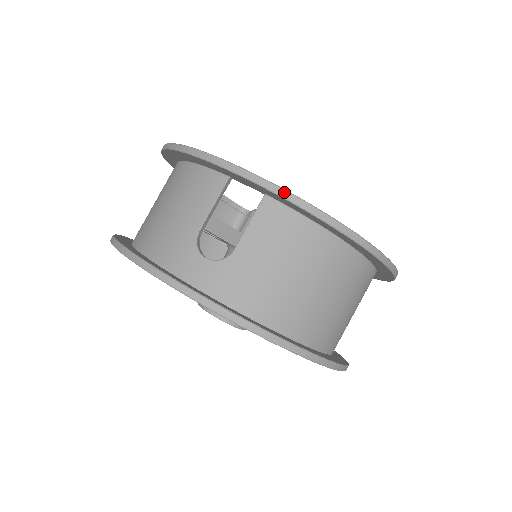
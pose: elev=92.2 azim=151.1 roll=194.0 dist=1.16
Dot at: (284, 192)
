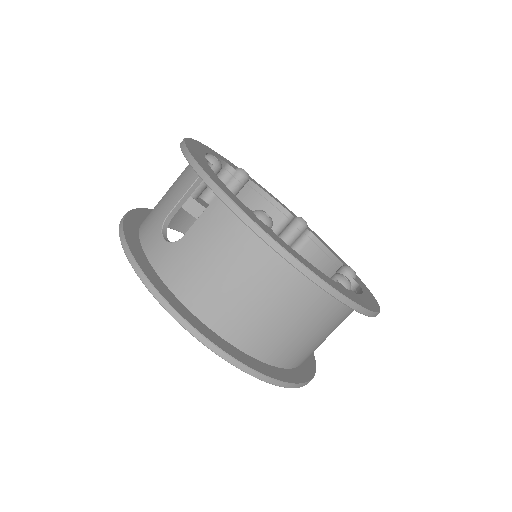
Dot at: (220, 192)
